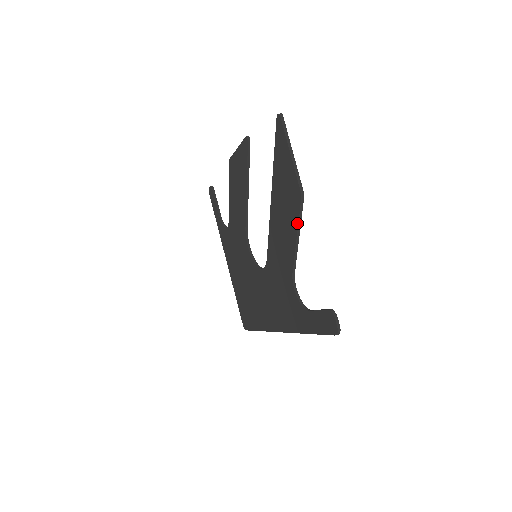
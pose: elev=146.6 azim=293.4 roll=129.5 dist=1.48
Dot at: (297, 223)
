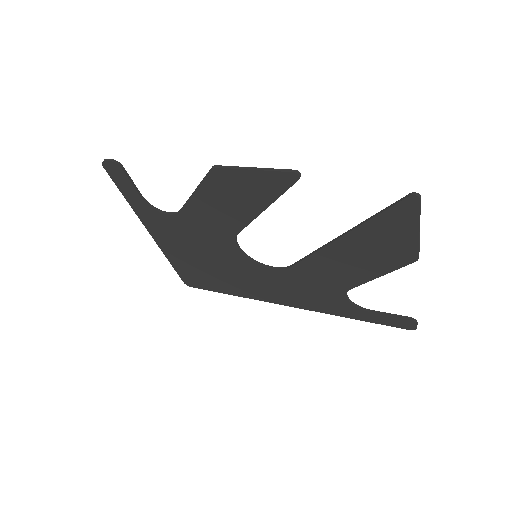
Dot at: (391, 271)
